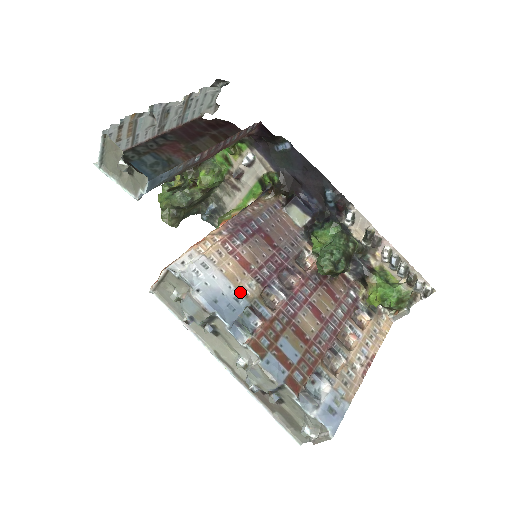
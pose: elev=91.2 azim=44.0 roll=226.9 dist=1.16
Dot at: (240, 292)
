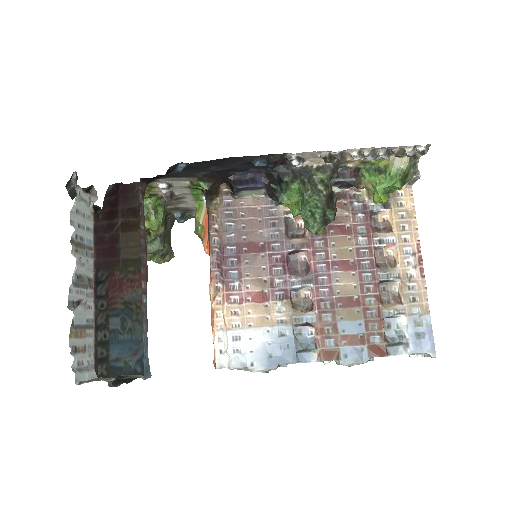
Dot at: (278, 325)
